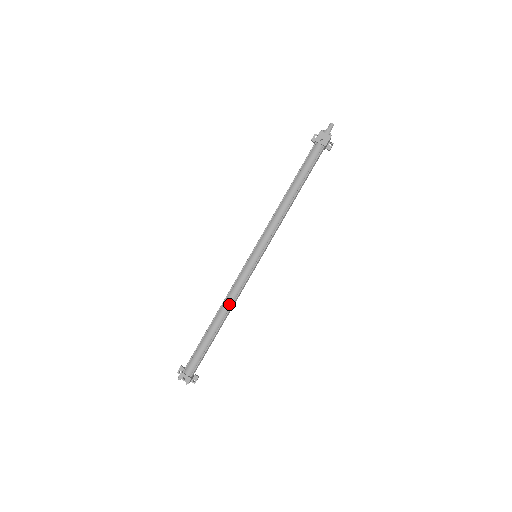
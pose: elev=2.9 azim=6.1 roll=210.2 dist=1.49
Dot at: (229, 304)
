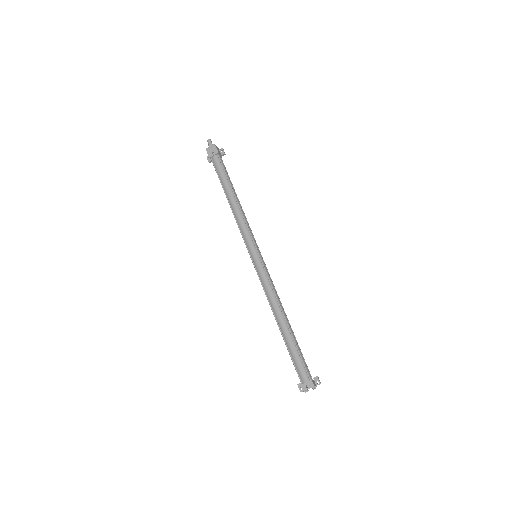
Dot at: (275, 302)
